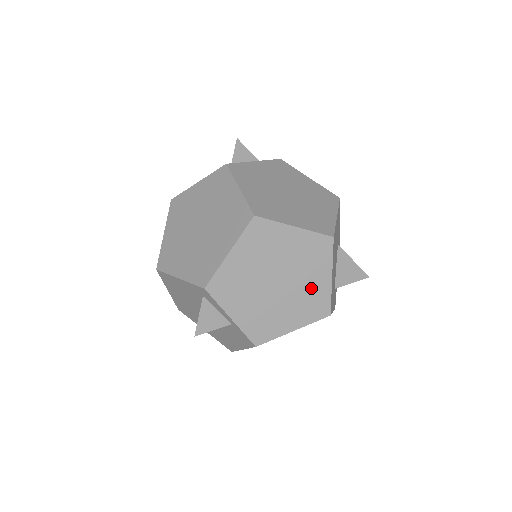
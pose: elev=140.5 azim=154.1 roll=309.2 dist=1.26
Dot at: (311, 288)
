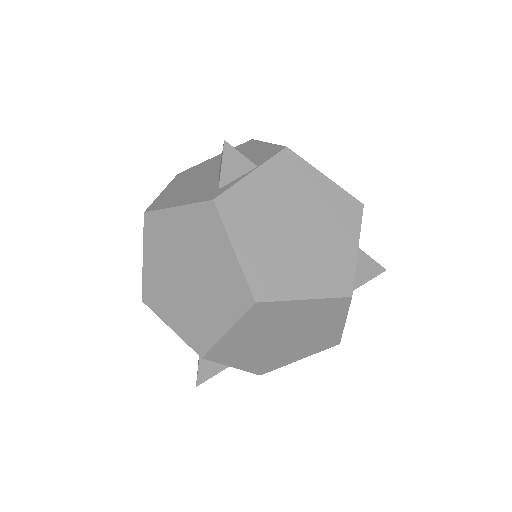
Dot at: (321, 333)
